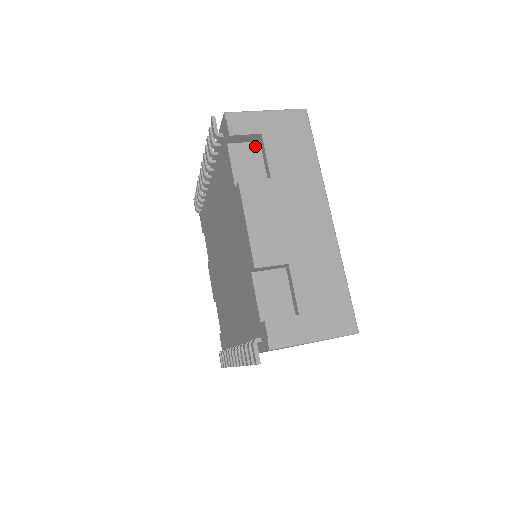
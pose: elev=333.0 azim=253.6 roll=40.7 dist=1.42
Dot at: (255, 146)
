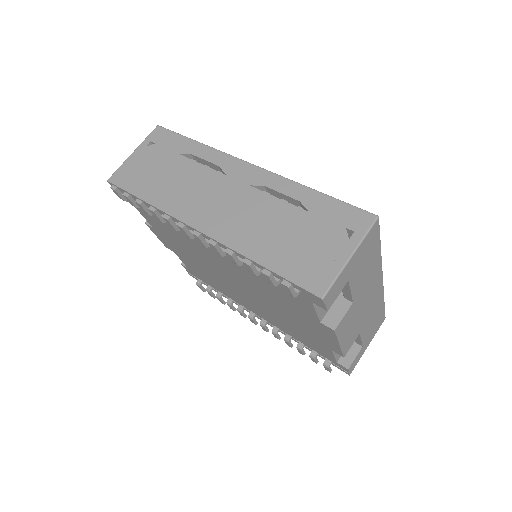
Dot at: occluded
